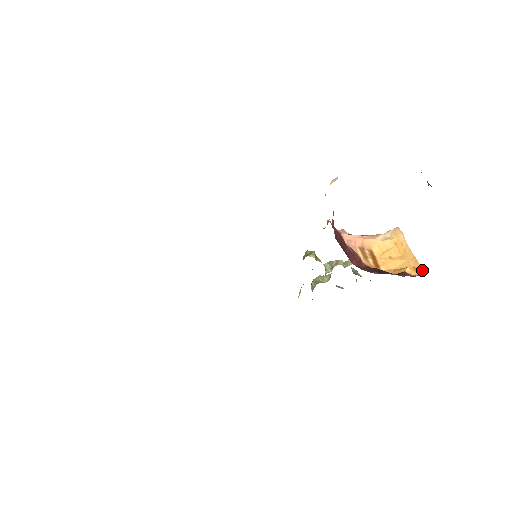
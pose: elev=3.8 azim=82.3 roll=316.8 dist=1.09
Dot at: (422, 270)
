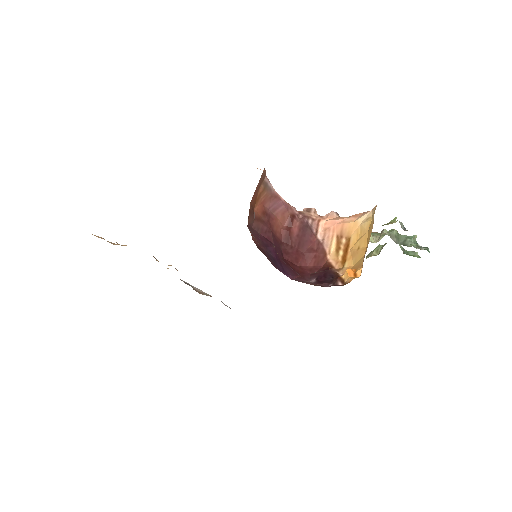
Dot at: (360, 273)
